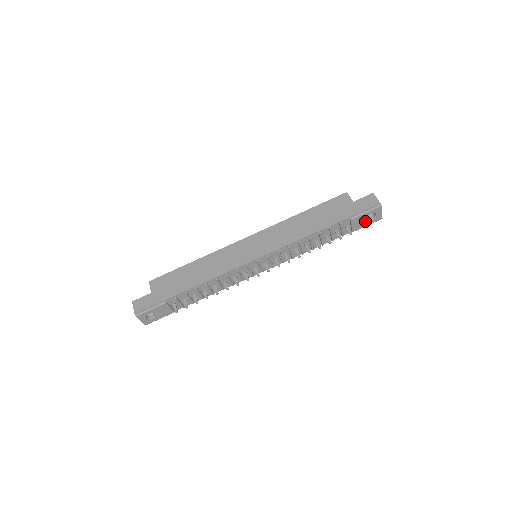
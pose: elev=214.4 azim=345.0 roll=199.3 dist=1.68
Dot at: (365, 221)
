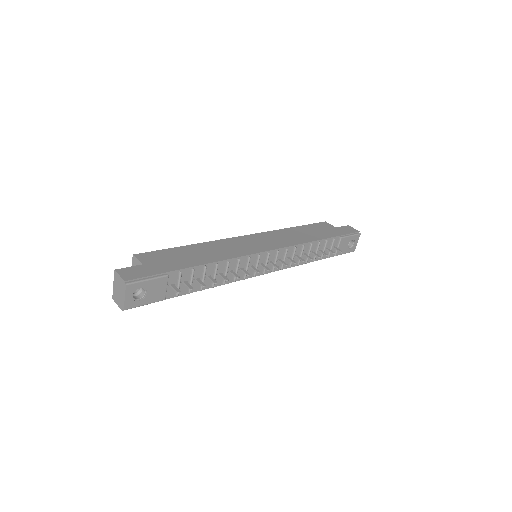
Dot at: (346, 247)
